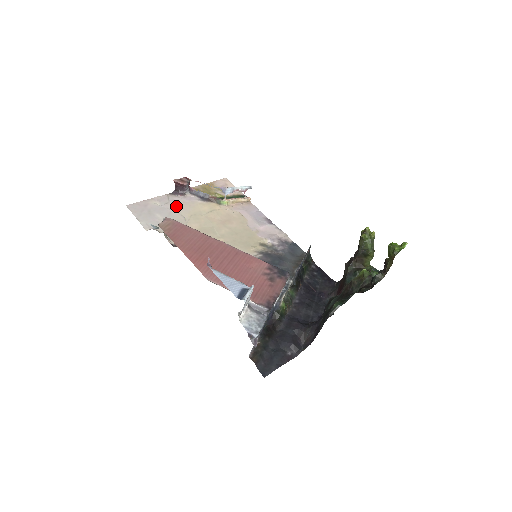
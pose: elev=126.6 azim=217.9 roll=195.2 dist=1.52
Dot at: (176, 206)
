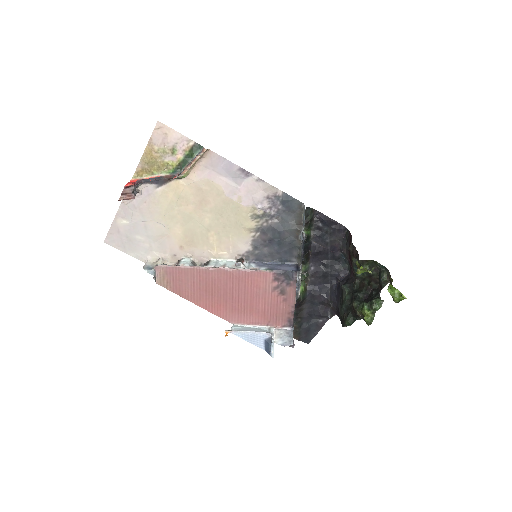
Dot at: (143, 213)
